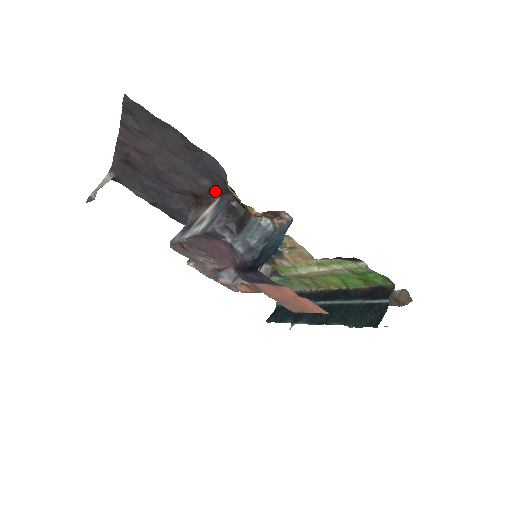
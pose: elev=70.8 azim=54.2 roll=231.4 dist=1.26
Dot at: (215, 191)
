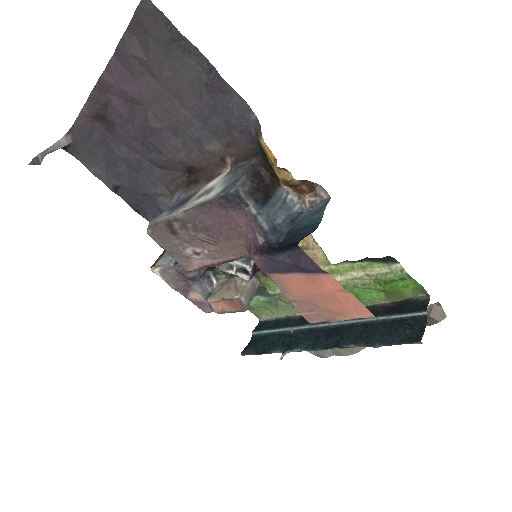
Dot at: (226, 159)
